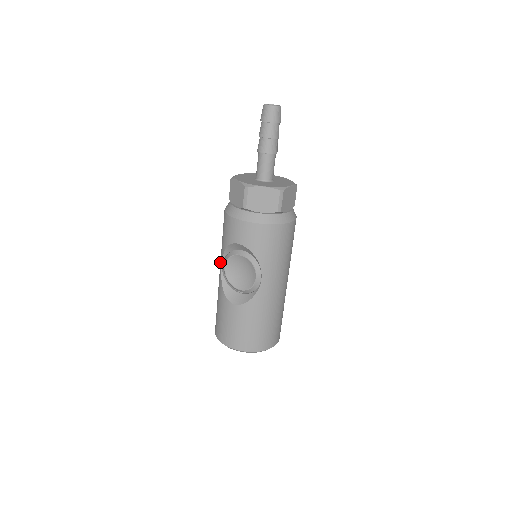
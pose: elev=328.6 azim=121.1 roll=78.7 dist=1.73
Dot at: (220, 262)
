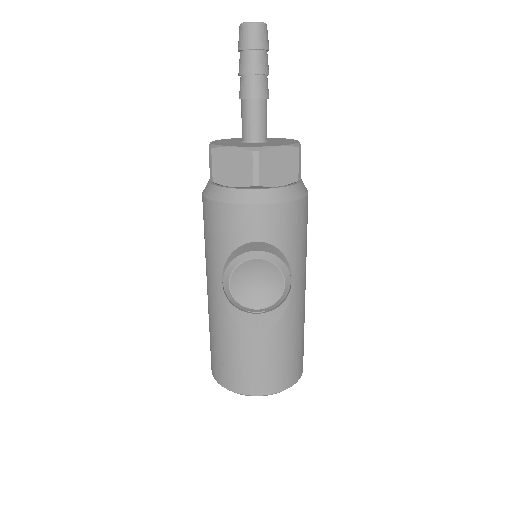
Dot at: (214, 280)
